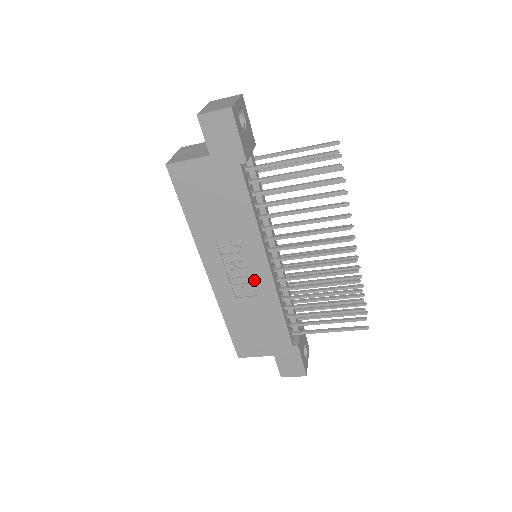
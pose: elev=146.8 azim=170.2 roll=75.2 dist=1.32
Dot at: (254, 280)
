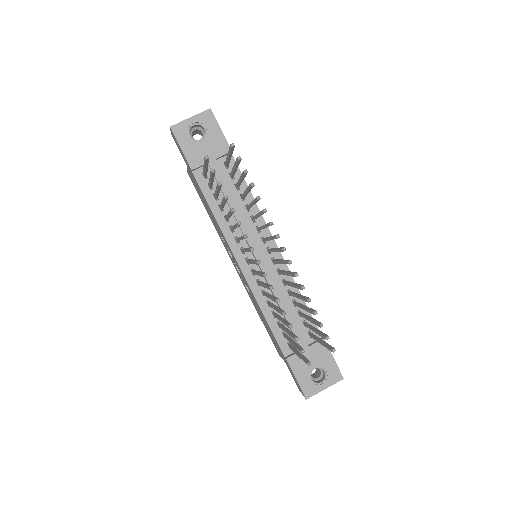
Dot at: (243, 277)
